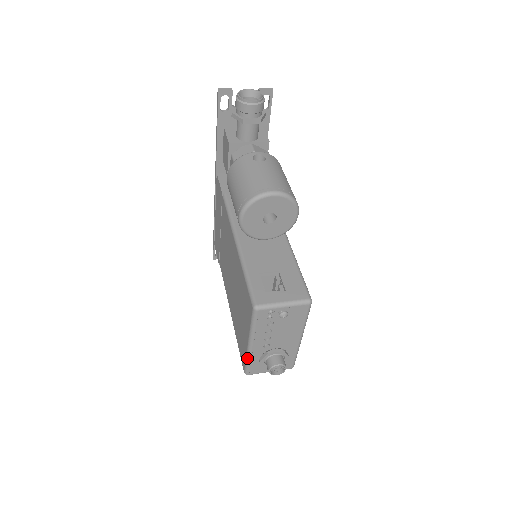
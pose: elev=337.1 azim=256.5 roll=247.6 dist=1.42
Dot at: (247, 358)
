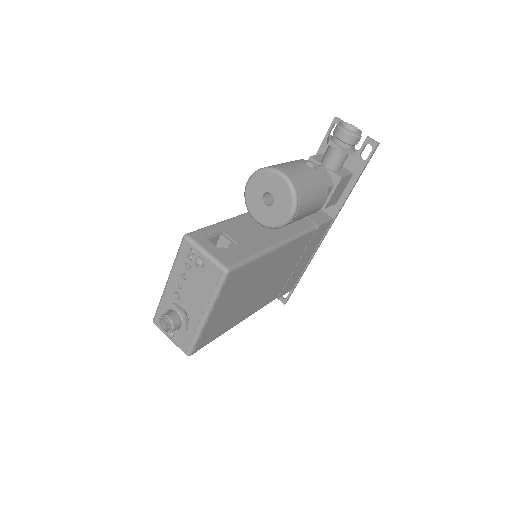
Dot at: (161, 299)
